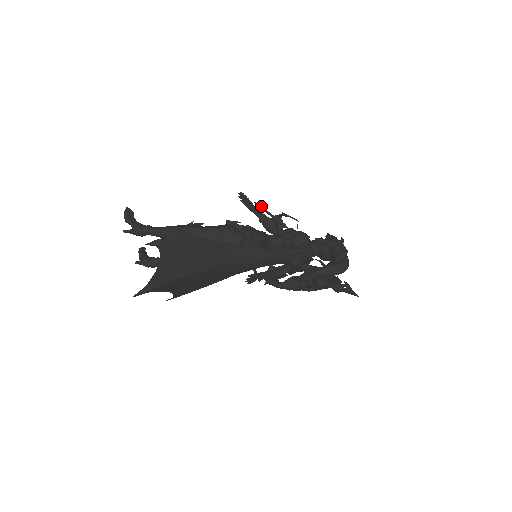
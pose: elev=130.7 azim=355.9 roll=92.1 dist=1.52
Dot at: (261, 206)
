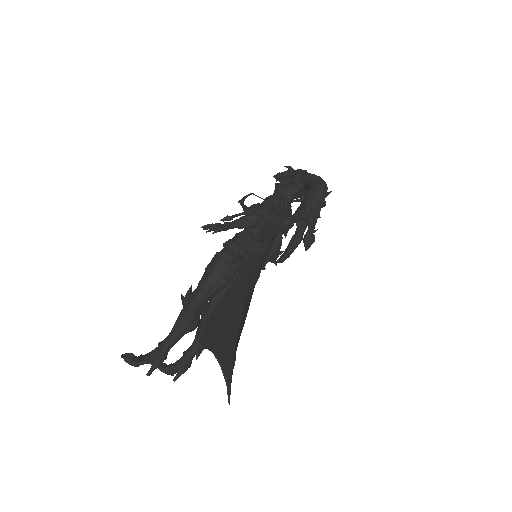
Dot at: (229, 217)
